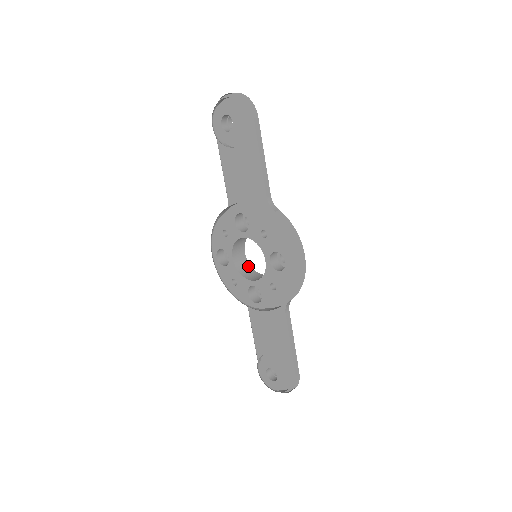
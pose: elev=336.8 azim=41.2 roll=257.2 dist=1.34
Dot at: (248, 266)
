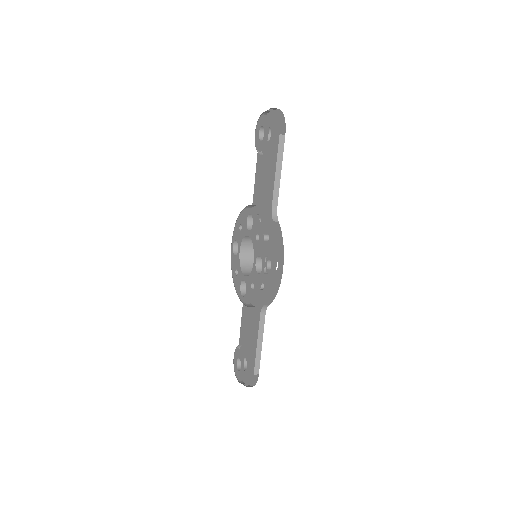
Dot at: (252, 263)
